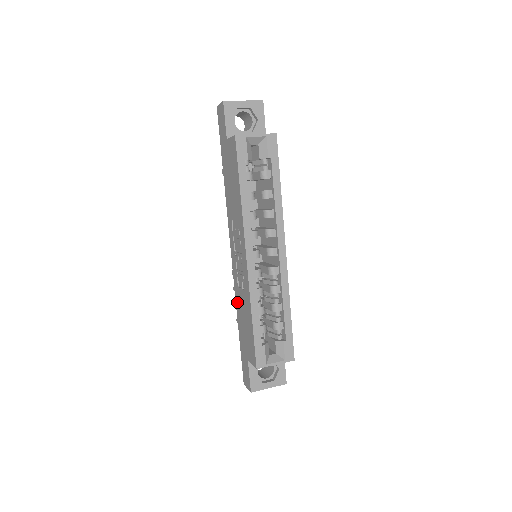
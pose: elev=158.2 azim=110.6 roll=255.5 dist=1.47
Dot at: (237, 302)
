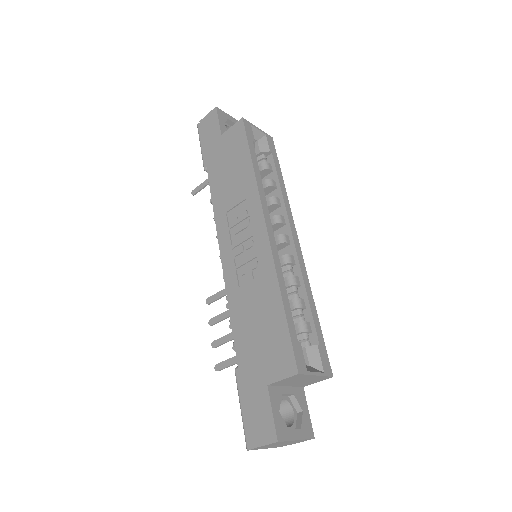
Dot at: (235, 313)
